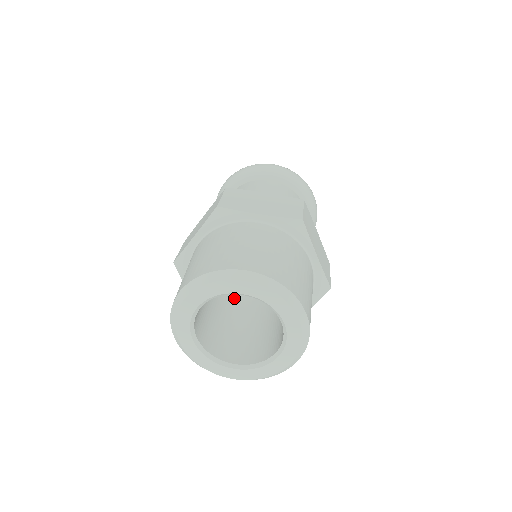
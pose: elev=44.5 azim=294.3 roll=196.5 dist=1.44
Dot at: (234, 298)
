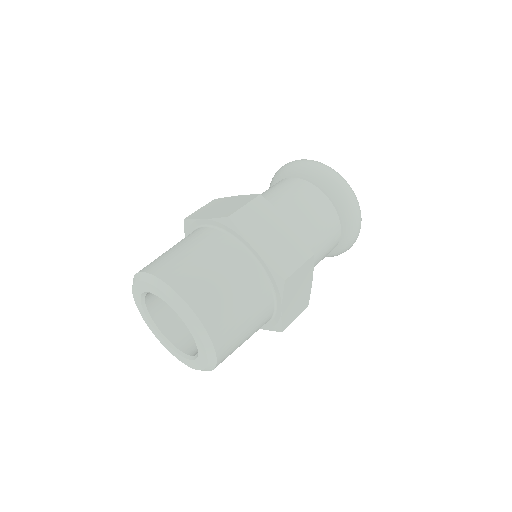
Dot at: occluded
